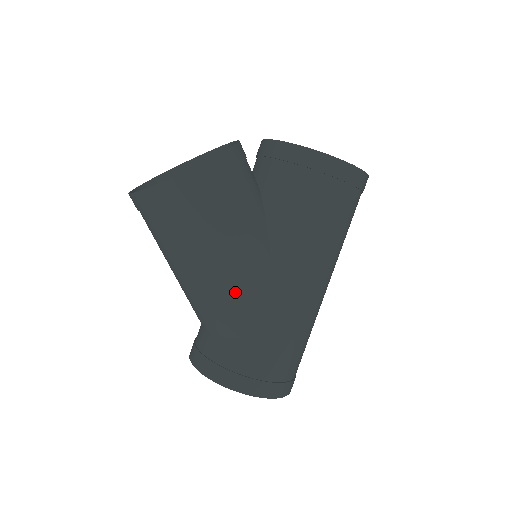
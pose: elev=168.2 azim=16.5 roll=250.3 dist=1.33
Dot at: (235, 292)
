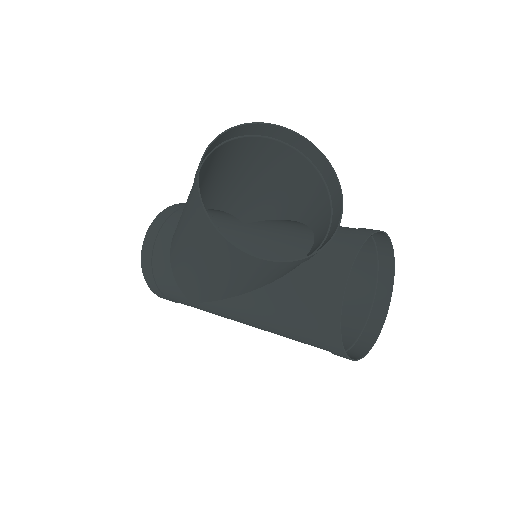
Dot at: (191, 277)
